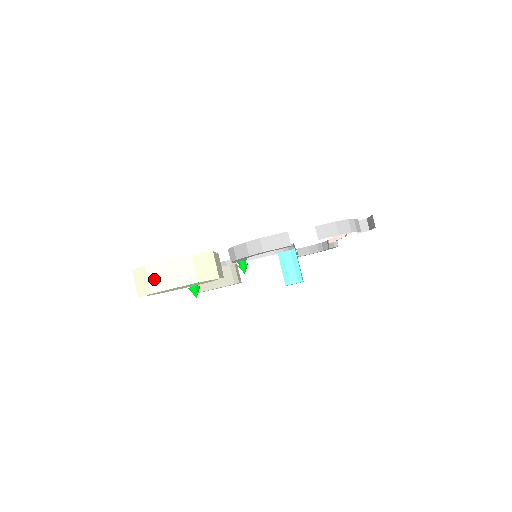
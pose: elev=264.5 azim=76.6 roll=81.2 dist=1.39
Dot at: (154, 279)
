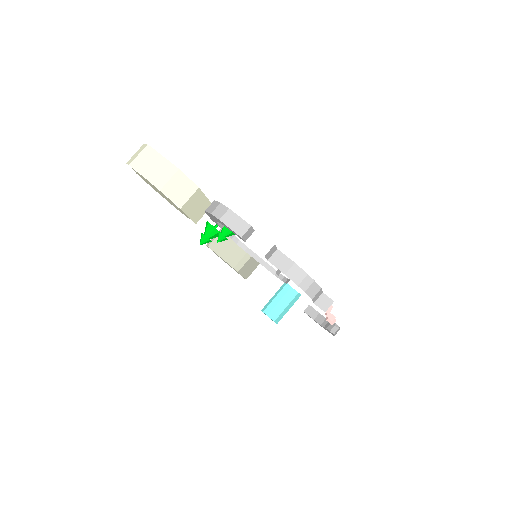
Dot at: (142, 158)
